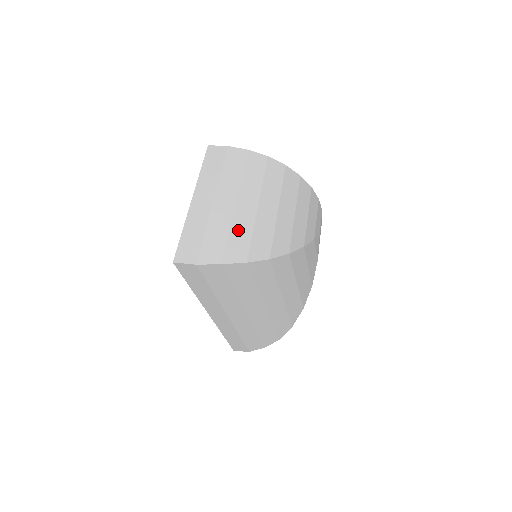
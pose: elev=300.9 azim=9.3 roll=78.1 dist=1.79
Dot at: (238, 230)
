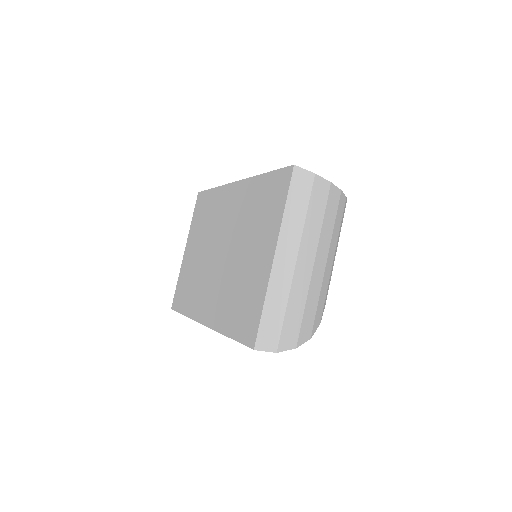
Dot at: (311, 301)
